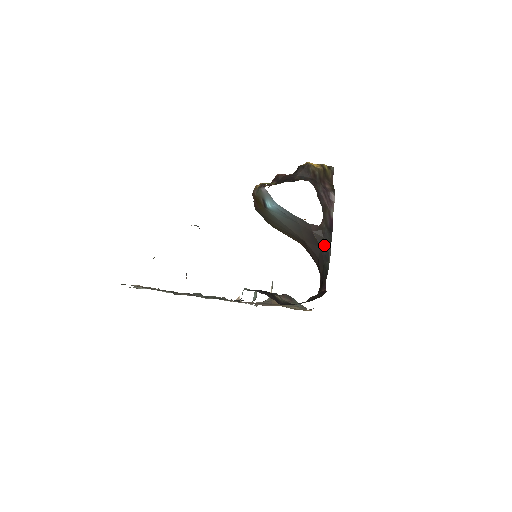
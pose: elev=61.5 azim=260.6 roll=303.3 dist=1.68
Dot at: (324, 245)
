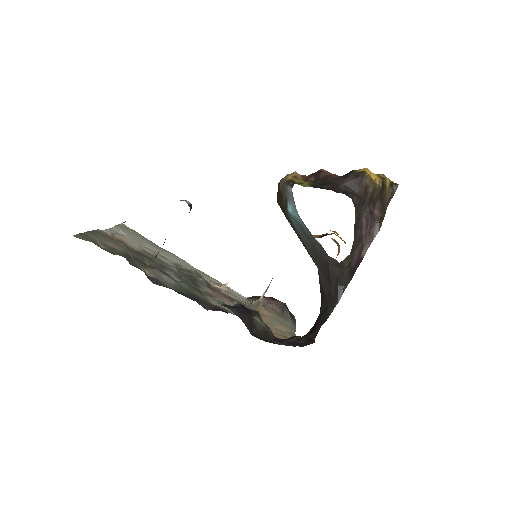
Dot at: (336, 286)
